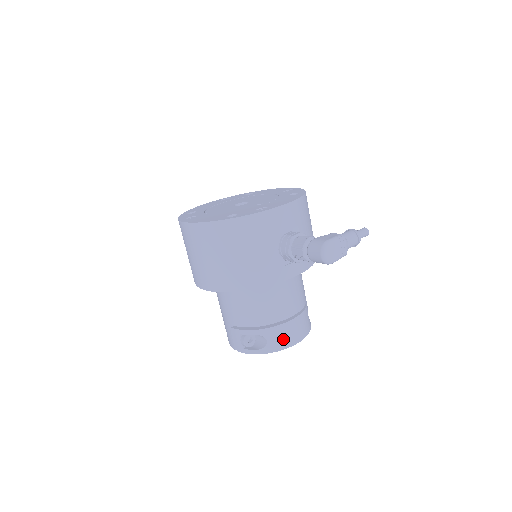
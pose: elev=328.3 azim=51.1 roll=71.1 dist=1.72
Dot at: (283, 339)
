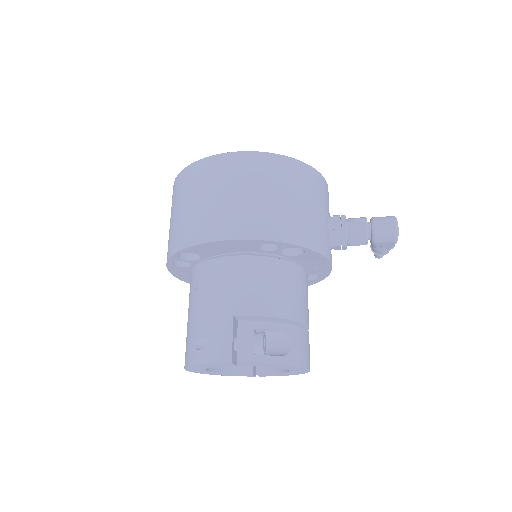
Dot at: (305, 351)
